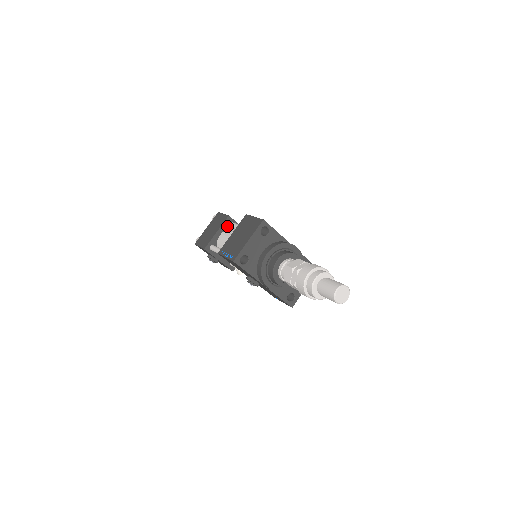
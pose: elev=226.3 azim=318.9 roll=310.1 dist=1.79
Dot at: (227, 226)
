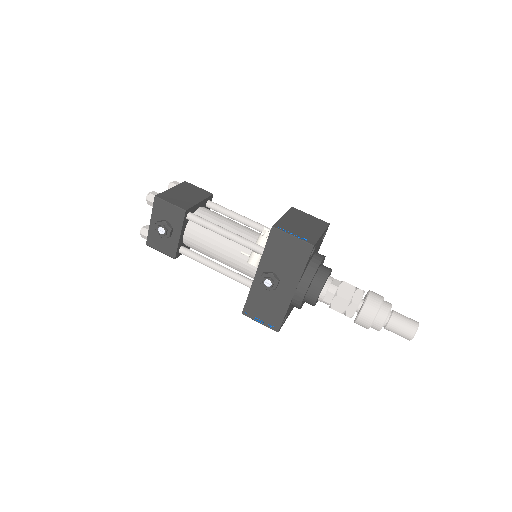
Dot at: (206, 203)
